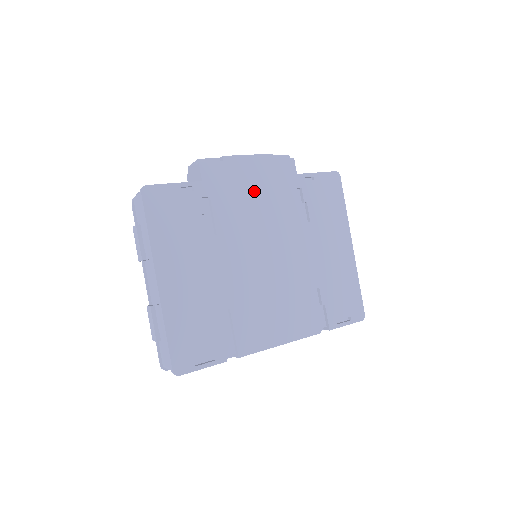
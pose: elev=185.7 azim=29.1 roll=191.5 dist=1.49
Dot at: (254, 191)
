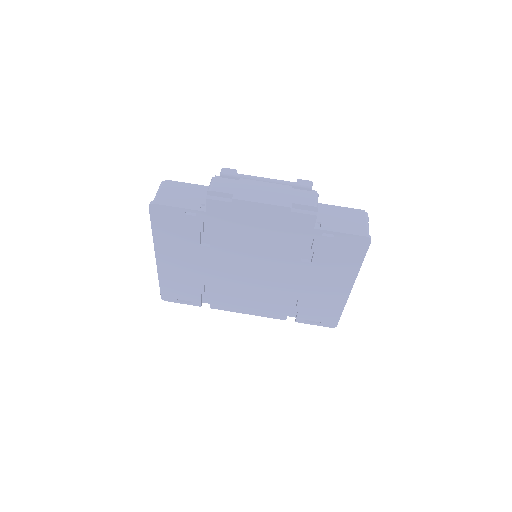
Dot at: (258, 229)
